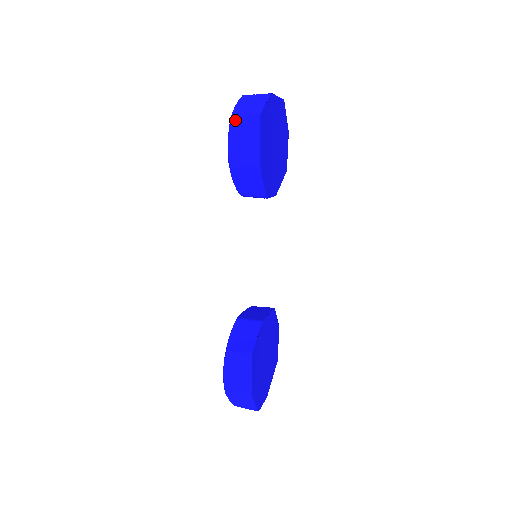
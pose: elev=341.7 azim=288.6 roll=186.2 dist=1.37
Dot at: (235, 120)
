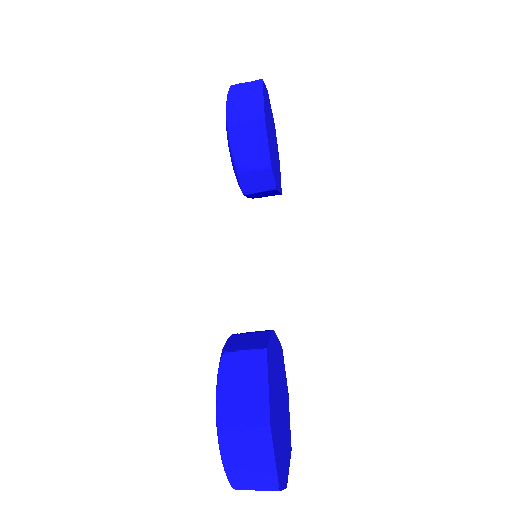
Dot at: (234, 87)
